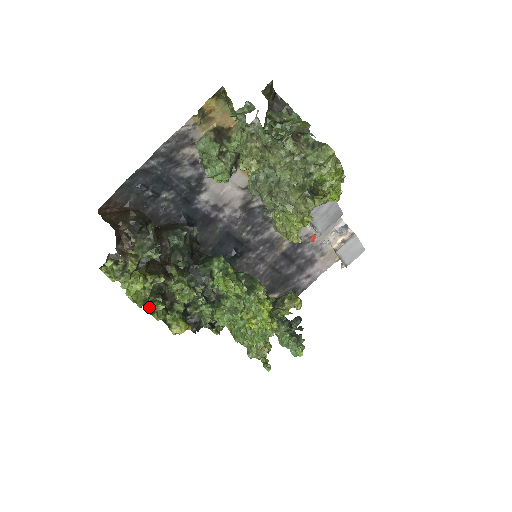
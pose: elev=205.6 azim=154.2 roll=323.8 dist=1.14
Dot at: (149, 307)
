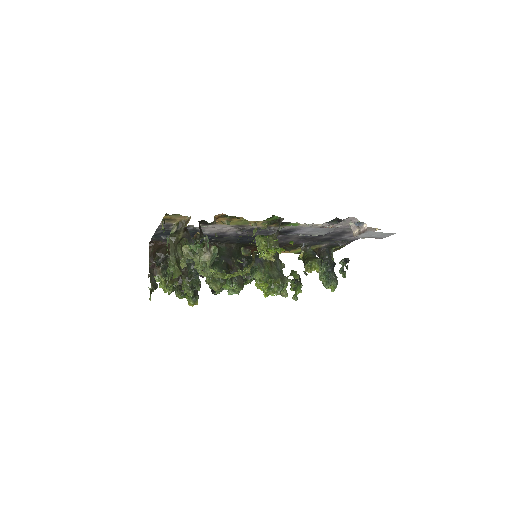
Dot at: (176, 293)
